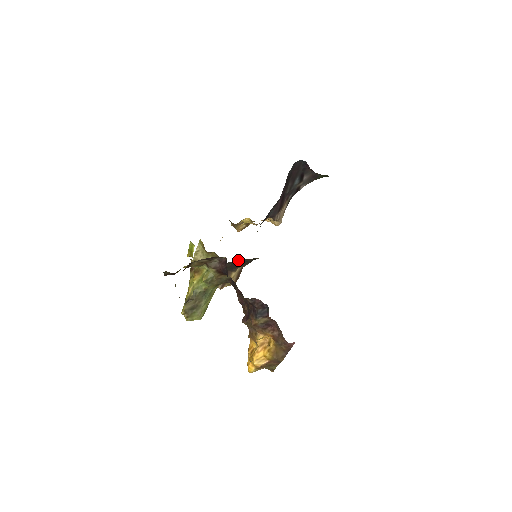
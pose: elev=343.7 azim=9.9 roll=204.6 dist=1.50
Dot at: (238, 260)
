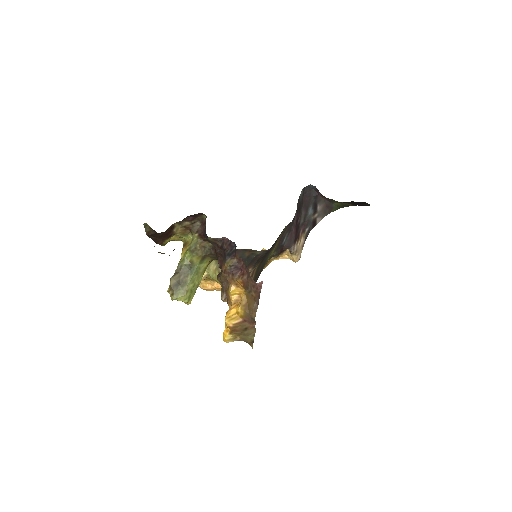
Dot at: occluded
